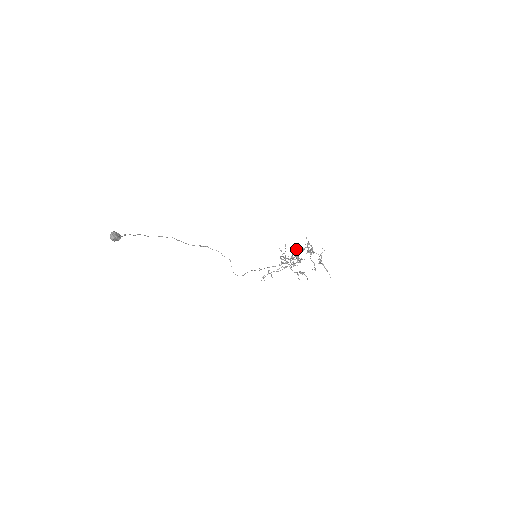
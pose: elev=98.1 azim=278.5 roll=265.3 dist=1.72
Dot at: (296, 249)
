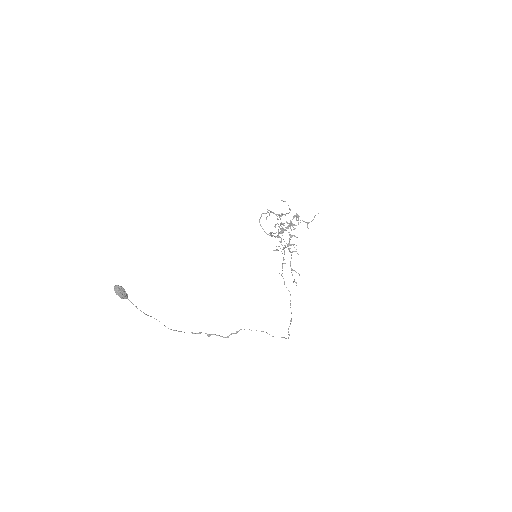
Dot at: (279, 233)
